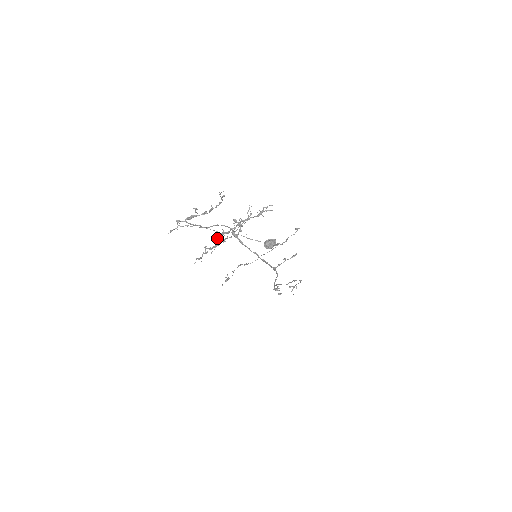
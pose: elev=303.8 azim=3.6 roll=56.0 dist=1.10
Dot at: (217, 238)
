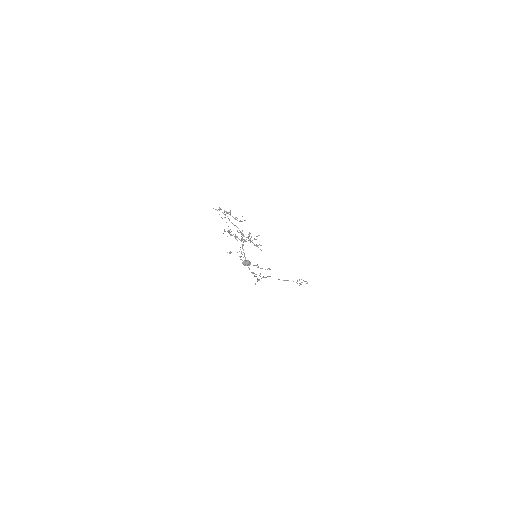
Dot at: occluded
